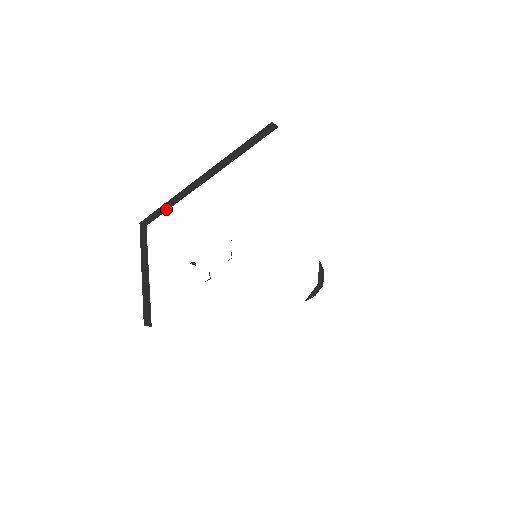
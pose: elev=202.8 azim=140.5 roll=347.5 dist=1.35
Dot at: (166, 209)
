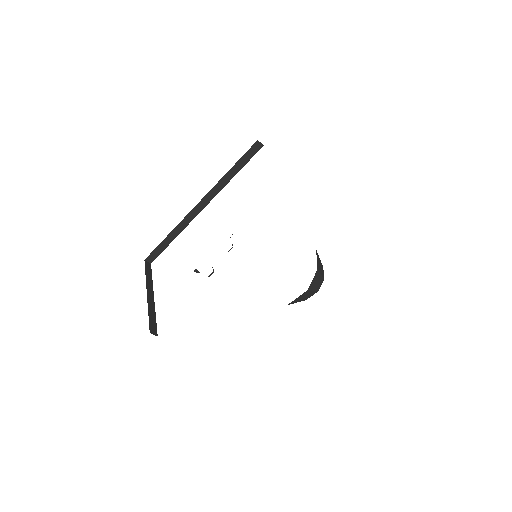
Dot at: (169, 242)
